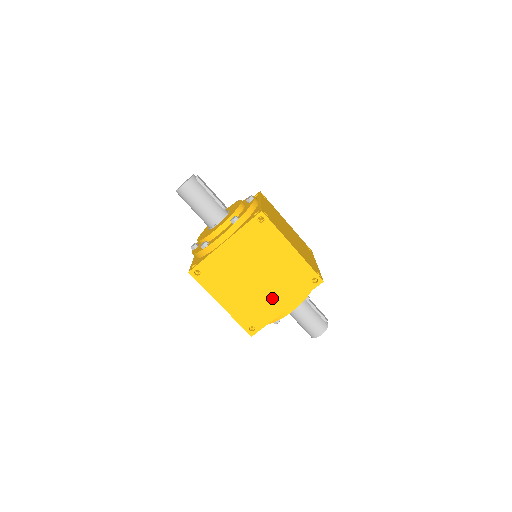
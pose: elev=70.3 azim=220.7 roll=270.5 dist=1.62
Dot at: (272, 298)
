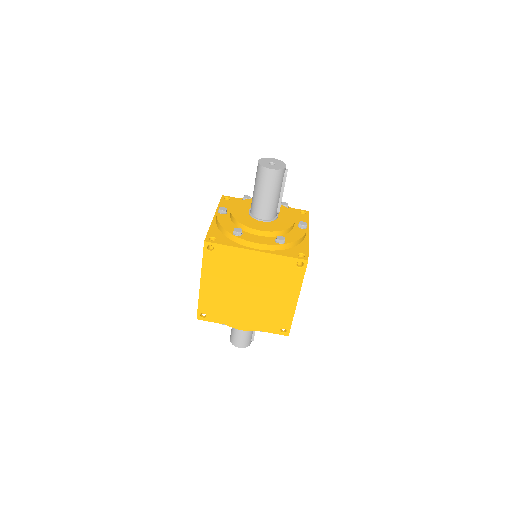
Dot at: (242, 313)
